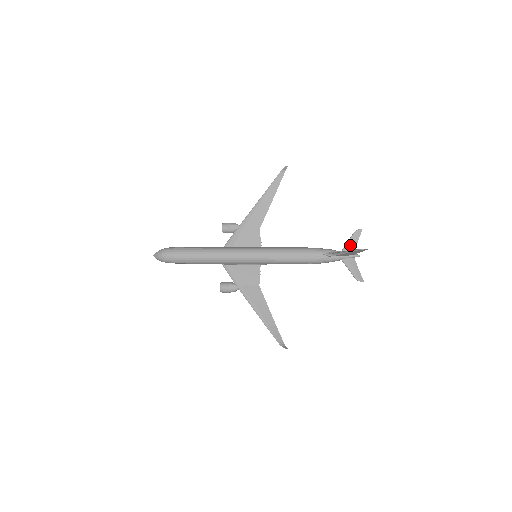
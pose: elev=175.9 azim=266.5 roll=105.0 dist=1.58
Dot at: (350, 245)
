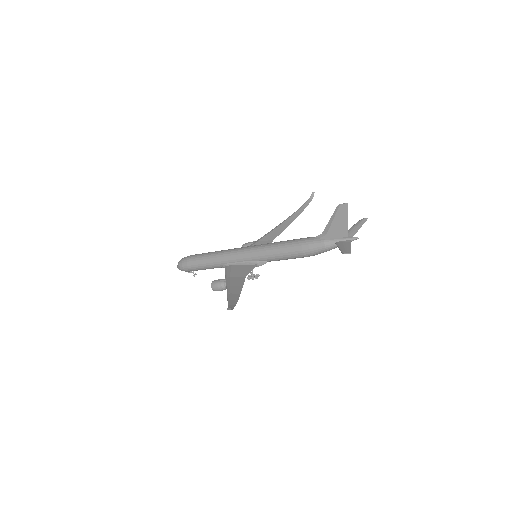
Dot at: (350, 231)
